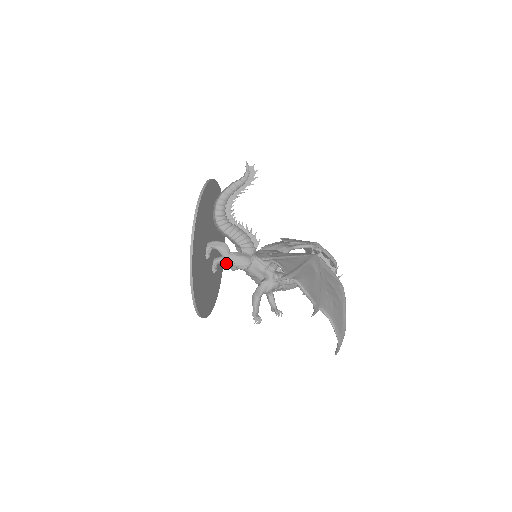
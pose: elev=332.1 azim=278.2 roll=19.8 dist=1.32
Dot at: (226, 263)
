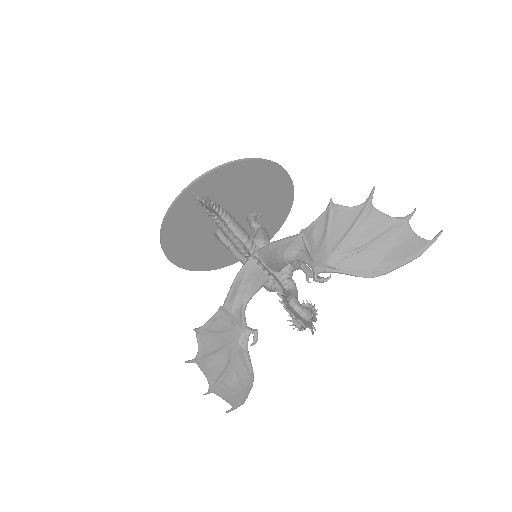
Dot at: occluded
